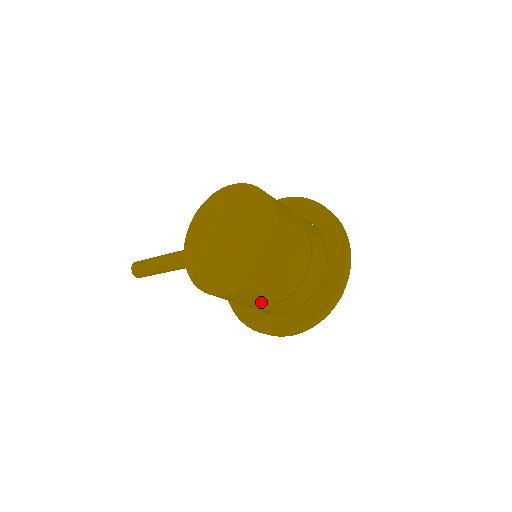
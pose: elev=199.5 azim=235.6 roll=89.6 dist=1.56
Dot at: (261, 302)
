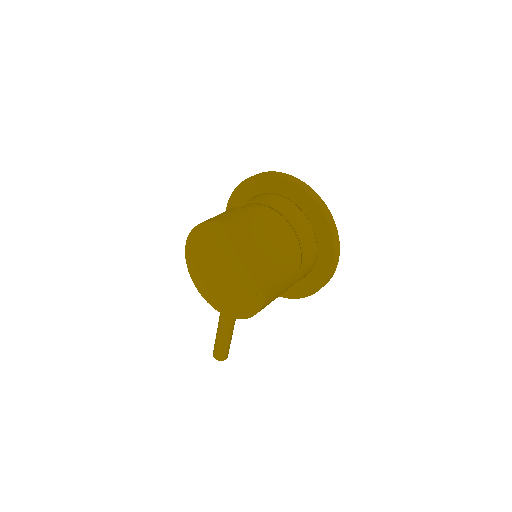
Dot at: (290, 274)
